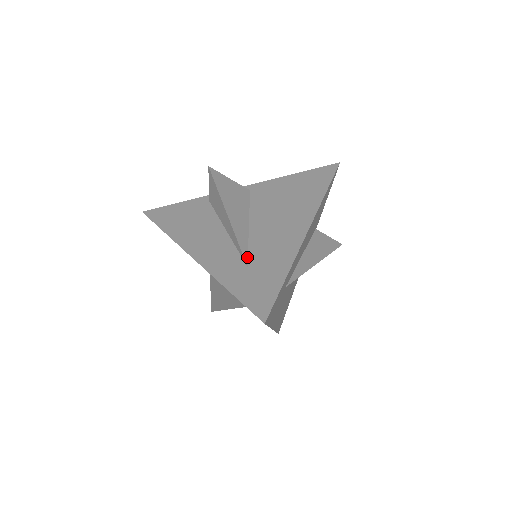
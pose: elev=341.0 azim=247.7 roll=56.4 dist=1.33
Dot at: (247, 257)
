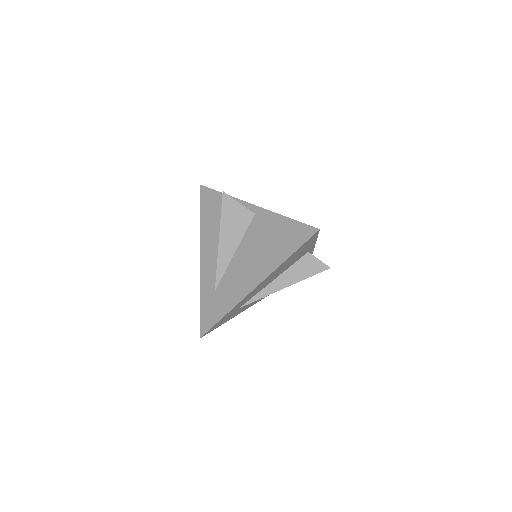
Dot at: (218, 283)
